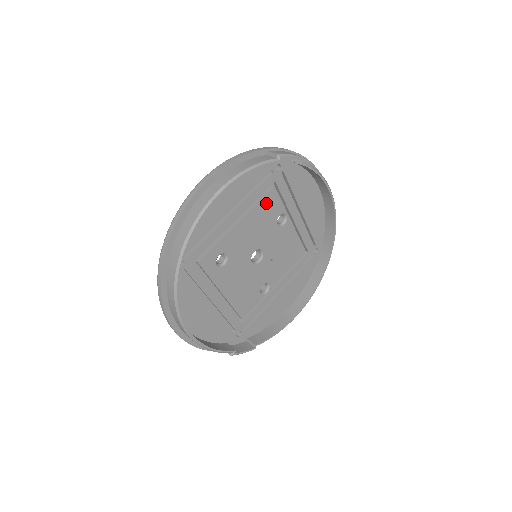
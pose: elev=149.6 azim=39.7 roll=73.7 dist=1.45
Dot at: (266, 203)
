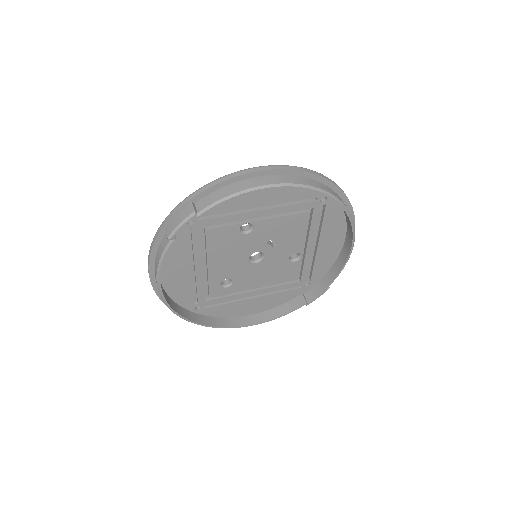
Dot at: (214, 240)
